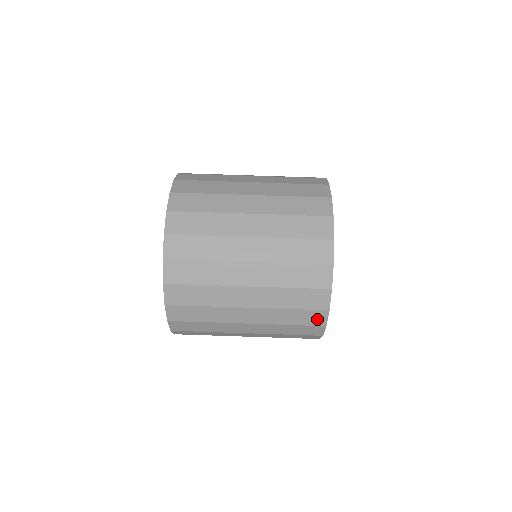
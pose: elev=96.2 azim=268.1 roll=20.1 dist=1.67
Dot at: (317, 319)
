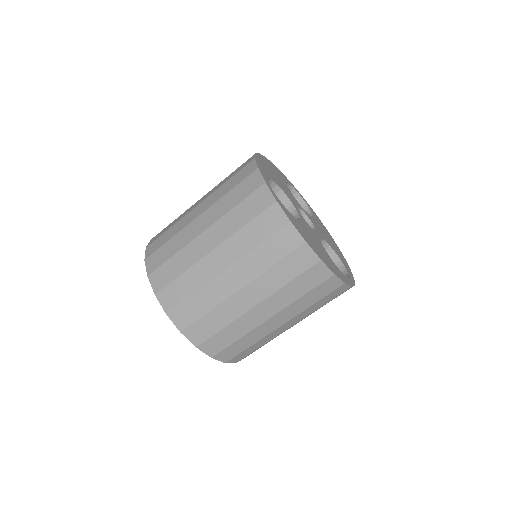
Dot at: occluded
